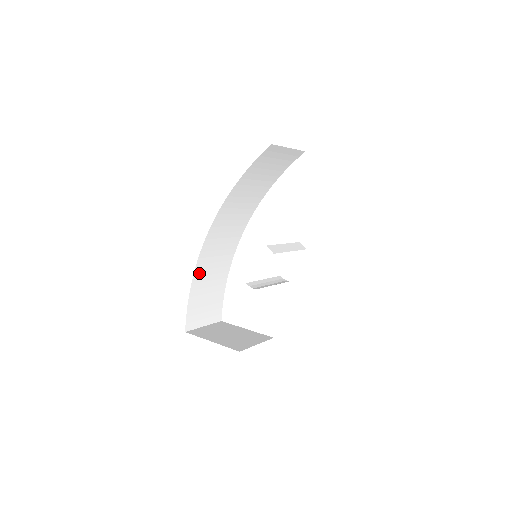
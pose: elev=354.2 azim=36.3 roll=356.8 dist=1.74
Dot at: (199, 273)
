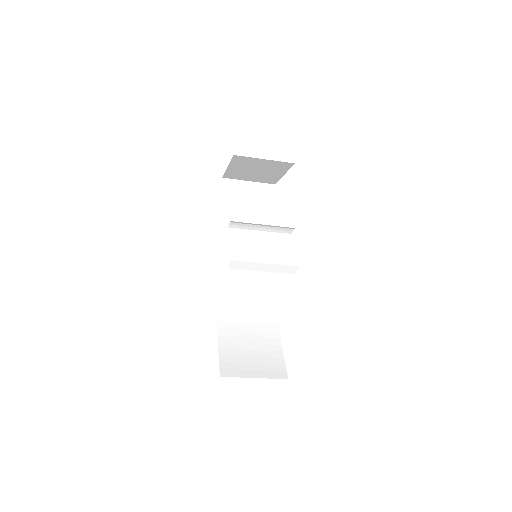
Dot at: (226, 319)
